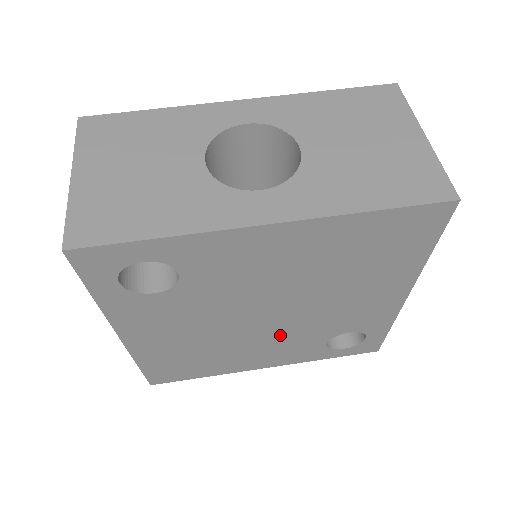
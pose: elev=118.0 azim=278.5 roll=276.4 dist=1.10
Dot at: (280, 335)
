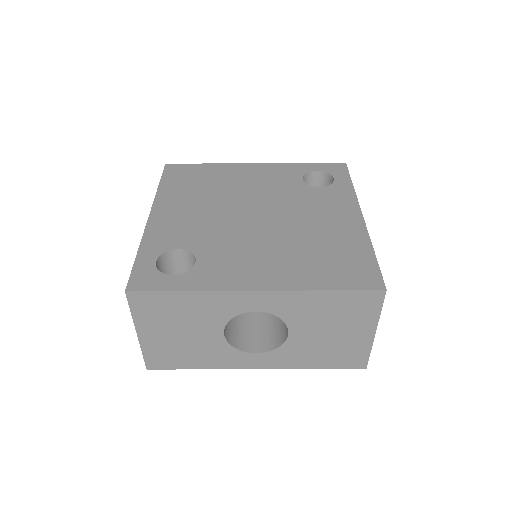
Dot at: occluded
